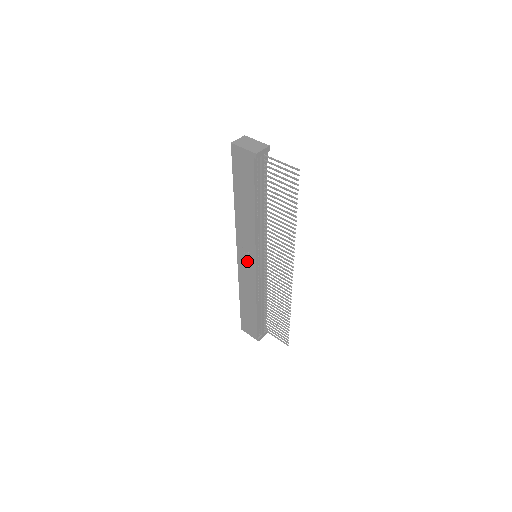
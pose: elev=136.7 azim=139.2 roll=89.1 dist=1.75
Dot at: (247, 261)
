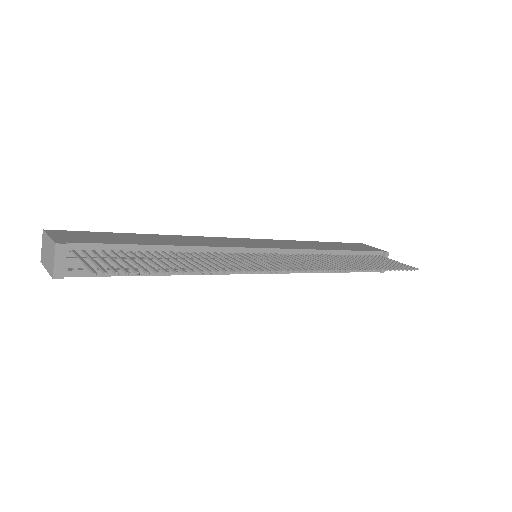
Dot at: occluded
